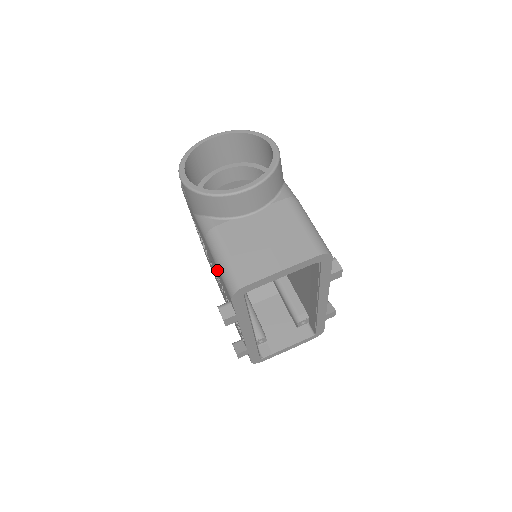
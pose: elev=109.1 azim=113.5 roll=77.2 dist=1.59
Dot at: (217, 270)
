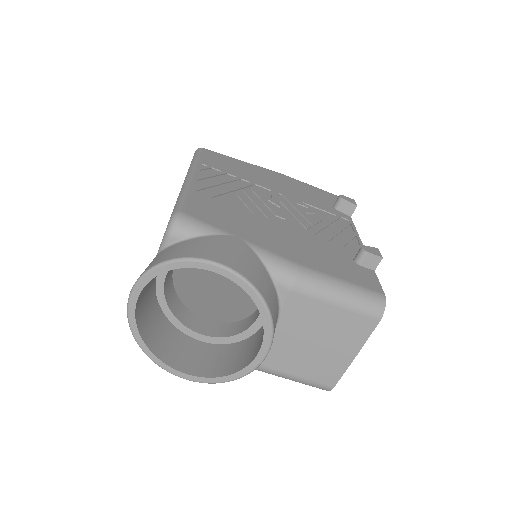
Dot at: occluded
